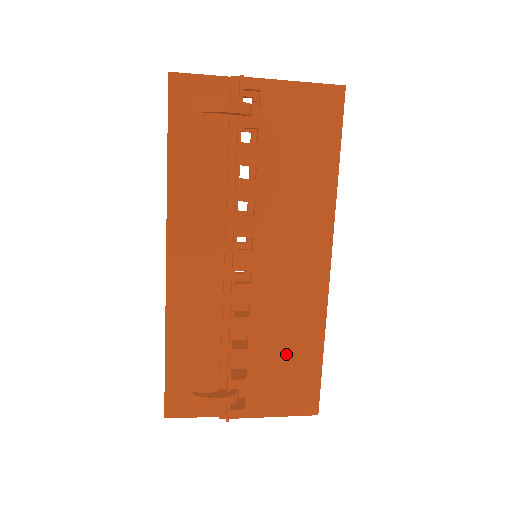
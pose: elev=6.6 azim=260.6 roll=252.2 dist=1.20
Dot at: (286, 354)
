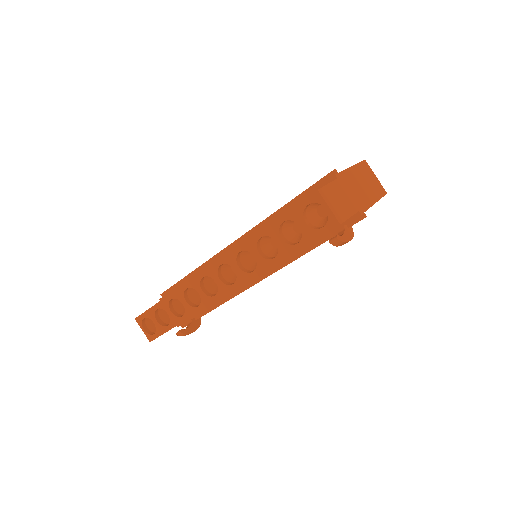
Dot at: occluded
